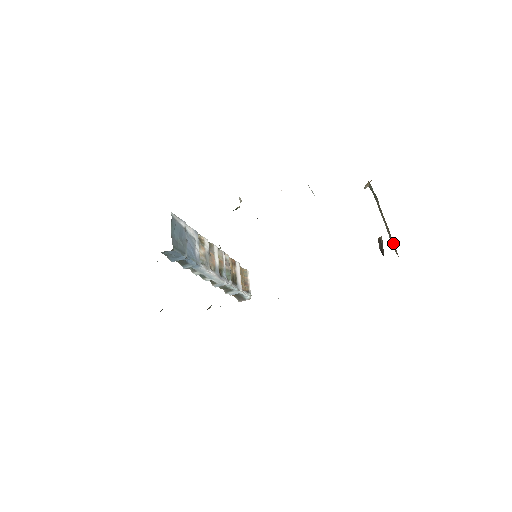
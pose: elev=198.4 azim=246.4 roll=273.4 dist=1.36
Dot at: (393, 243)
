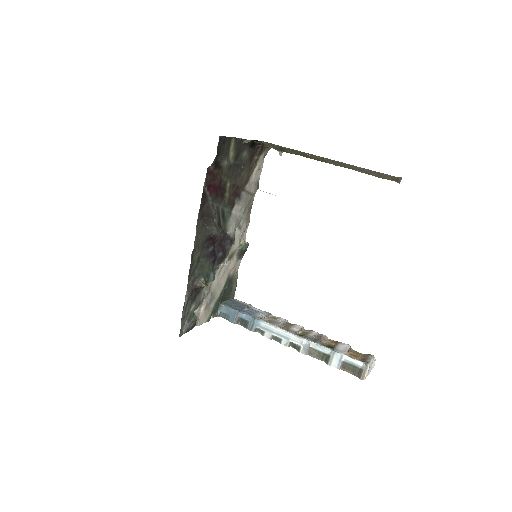
Dot at: (363, 169)
